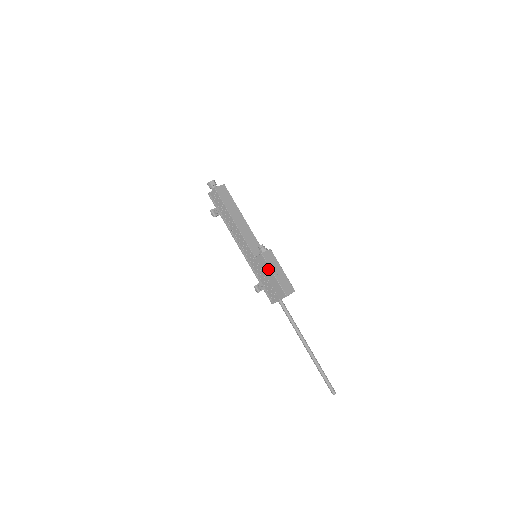
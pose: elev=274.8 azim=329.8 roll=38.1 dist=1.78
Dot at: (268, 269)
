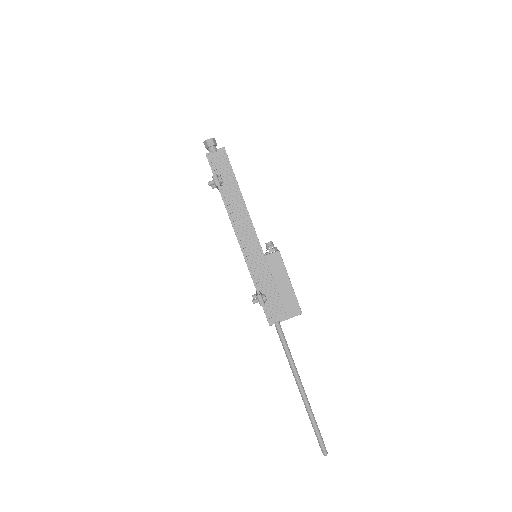
Dot at: (283, 273)
